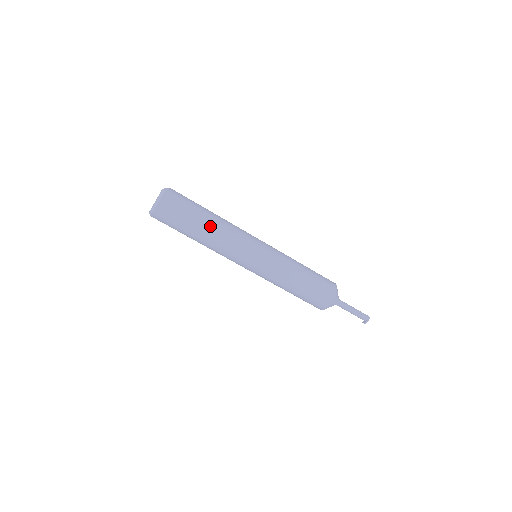
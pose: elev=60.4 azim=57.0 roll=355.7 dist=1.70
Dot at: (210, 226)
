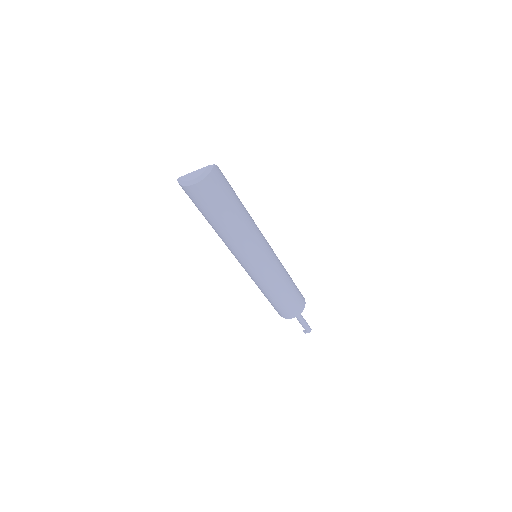
Dot at: (236, 223)
